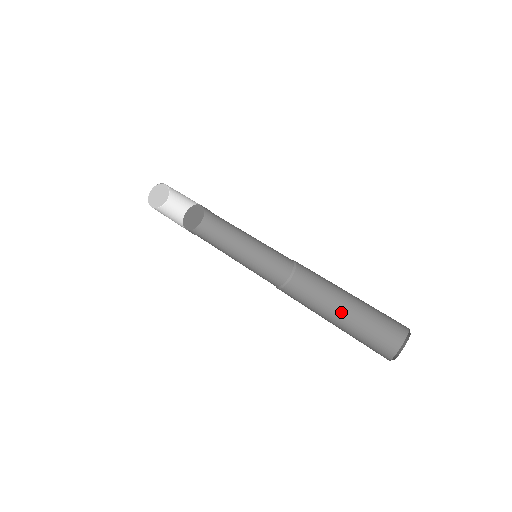
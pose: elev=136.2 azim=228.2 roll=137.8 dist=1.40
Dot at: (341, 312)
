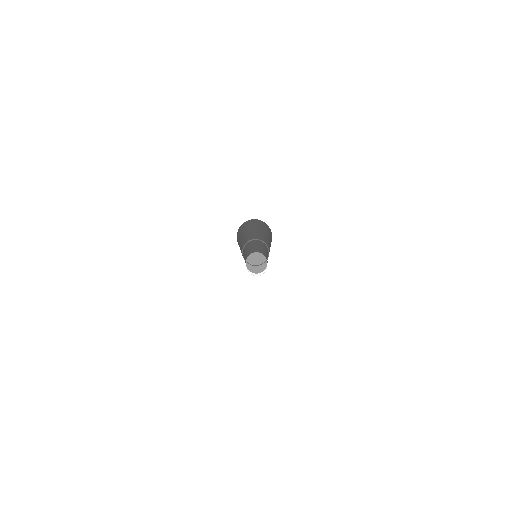
Dot at: occluded
